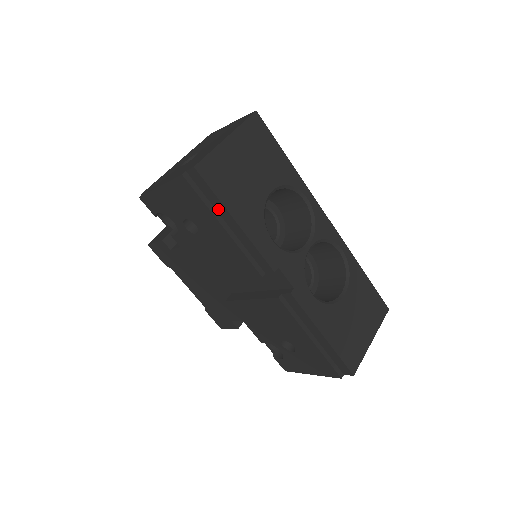
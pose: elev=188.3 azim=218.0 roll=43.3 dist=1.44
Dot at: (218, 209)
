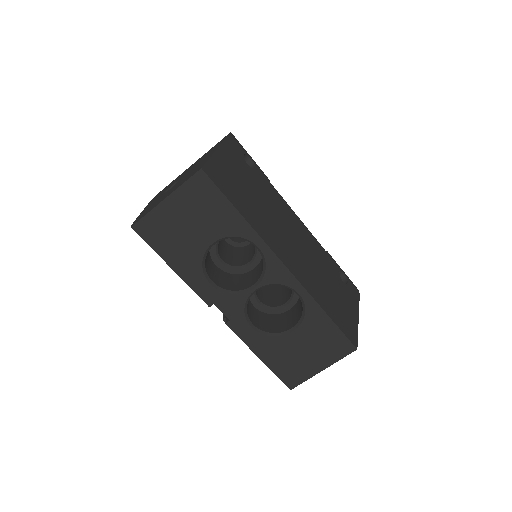
Dot at: occluded
